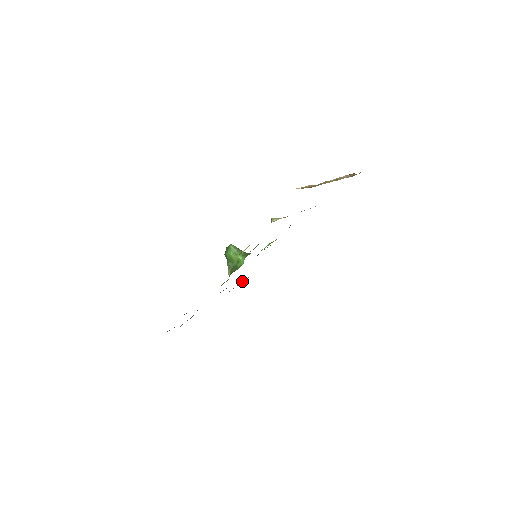
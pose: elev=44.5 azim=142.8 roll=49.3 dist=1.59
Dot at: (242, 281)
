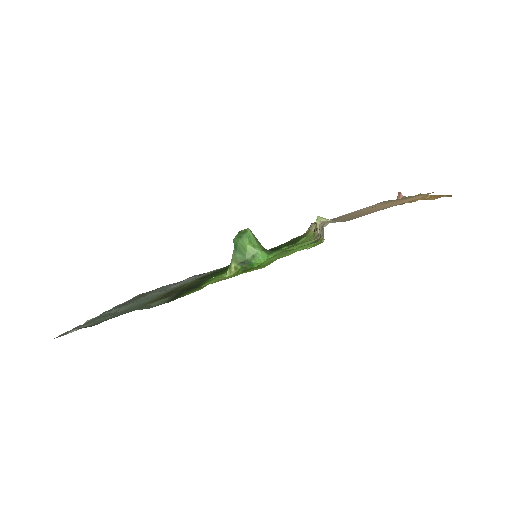
Dot at: (184, 280)
